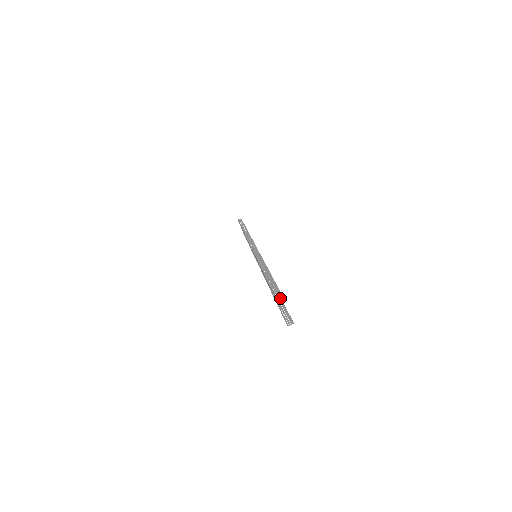
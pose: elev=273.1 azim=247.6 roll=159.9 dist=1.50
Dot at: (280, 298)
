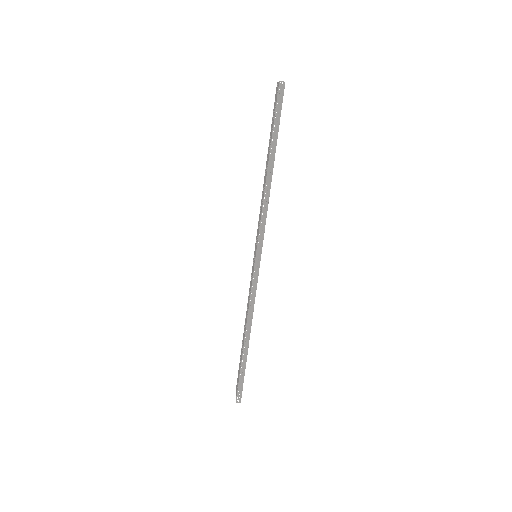
Dot at: (239, 400)
